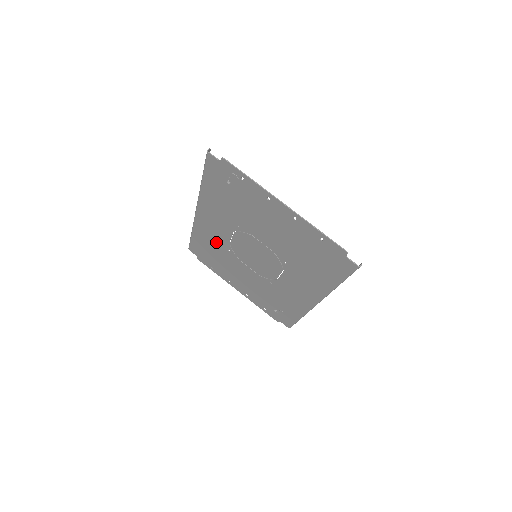
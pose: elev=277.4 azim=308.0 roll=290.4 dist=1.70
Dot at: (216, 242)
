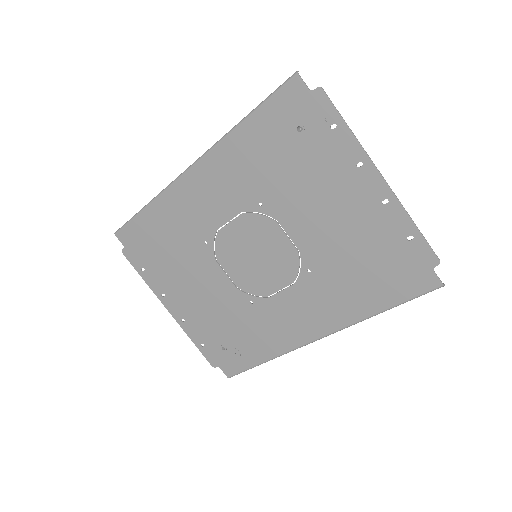
Dot at: (189, 226)
